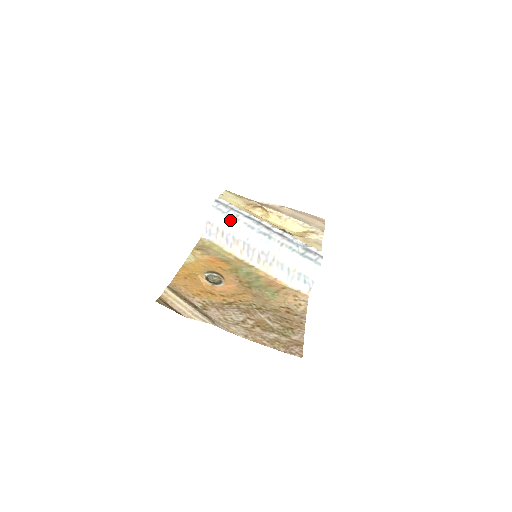
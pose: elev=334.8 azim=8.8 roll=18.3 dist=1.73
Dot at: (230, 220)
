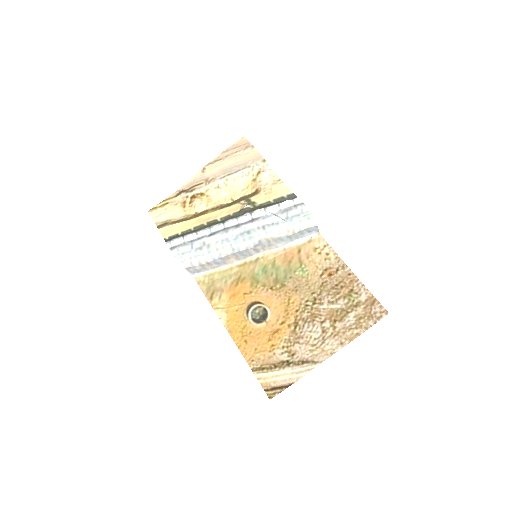
Dot at: (203, 252)
